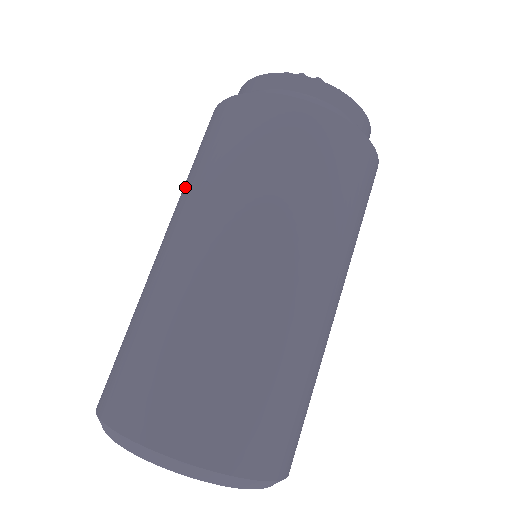
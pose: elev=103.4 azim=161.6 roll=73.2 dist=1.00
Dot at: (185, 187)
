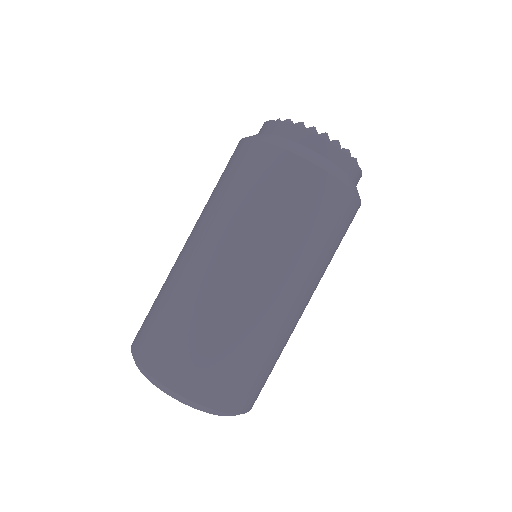
Dot at: (218, 206)
